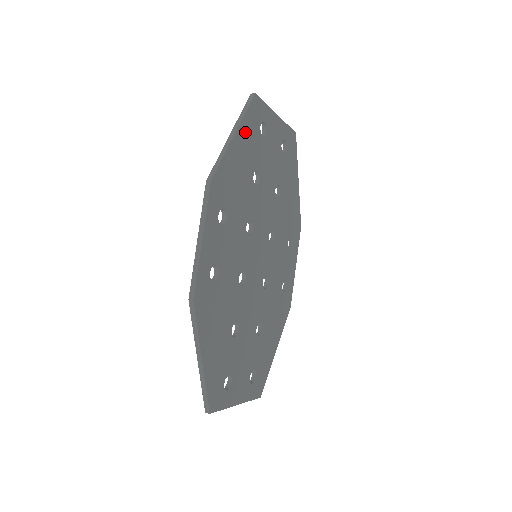
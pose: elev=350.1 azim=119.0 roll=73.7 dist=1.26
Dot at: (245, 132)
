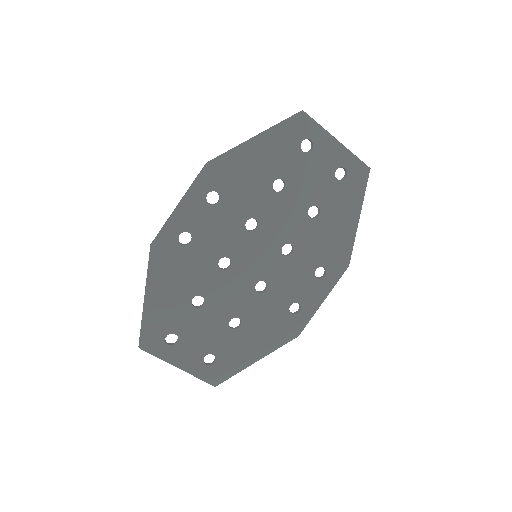
Dot at: (274, 139)
